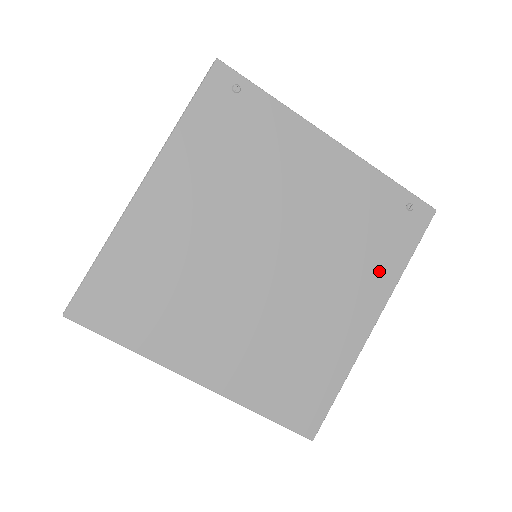
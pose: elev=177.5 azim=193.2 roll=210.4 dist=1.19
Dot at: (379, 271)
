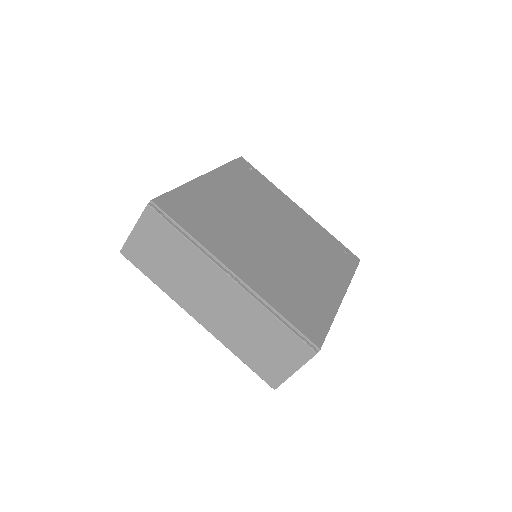
Dot at: (338, 272)
